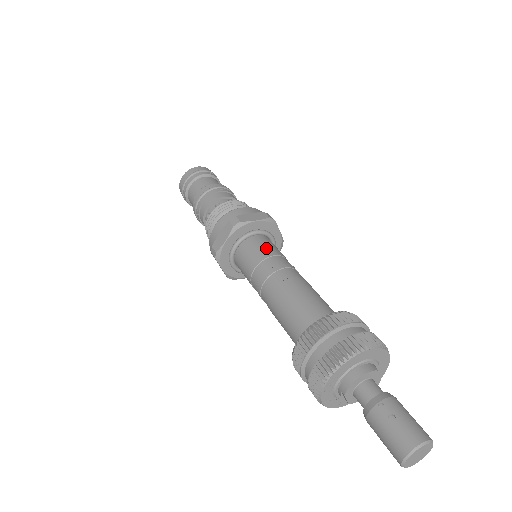
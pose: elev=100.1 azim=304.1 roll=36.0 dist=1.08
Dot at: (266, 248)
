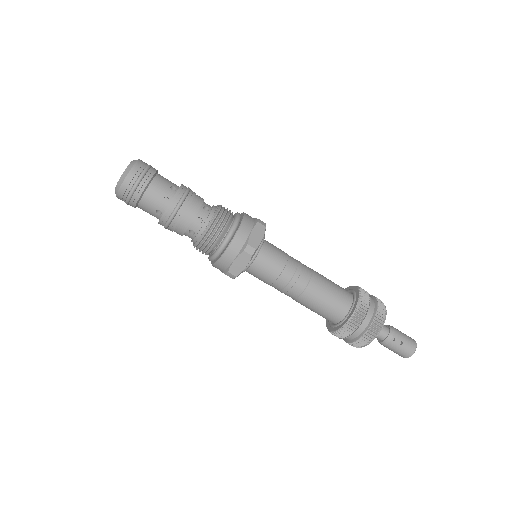
Dot at: (277, 258)
